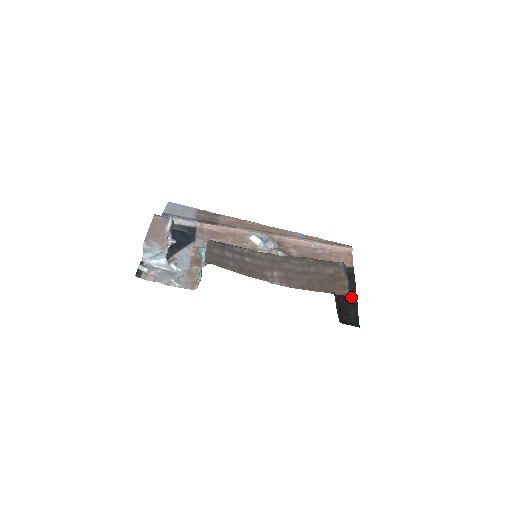
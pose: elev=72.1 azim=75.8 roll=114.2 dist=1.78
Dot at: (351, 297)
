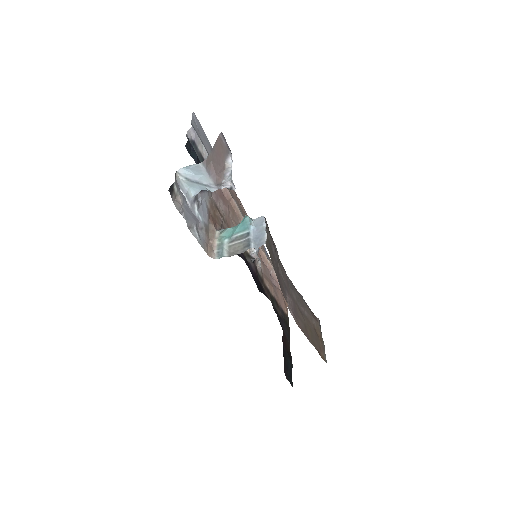
Dot at: occluded
